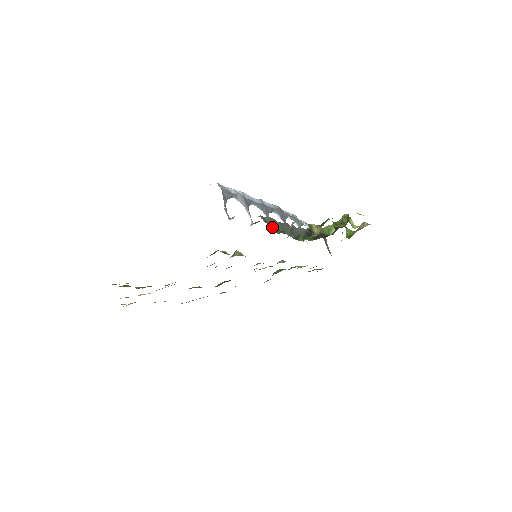
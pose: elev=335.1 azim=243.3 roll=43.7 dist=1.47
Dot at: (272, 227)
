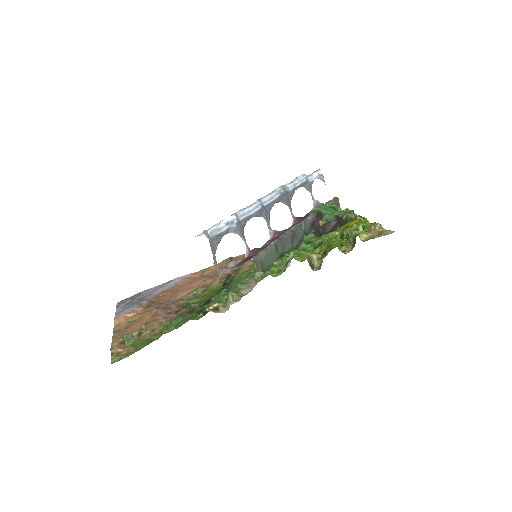
Dot at: (268, 260)
